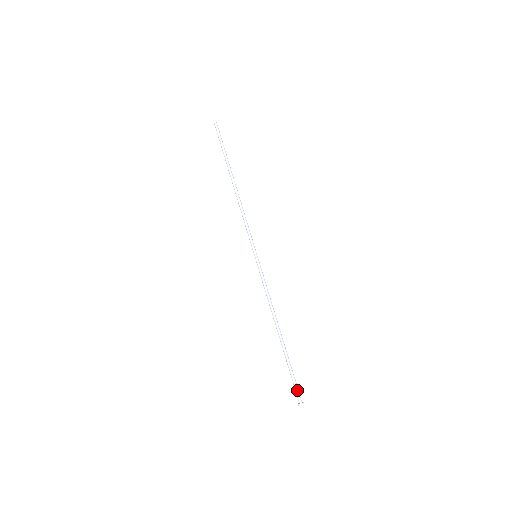
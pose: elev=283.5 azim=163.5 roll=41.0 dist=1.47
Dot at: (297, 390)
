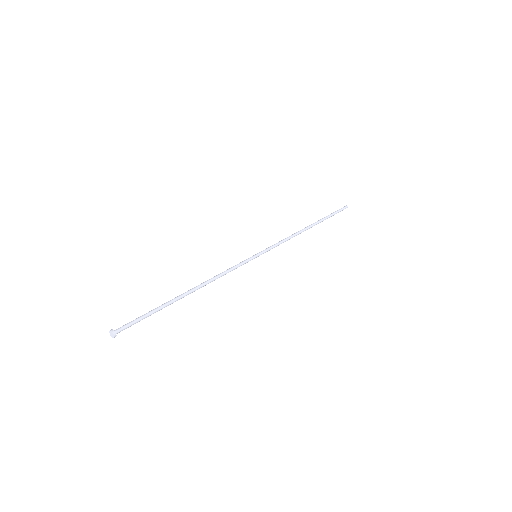
Dot at: (128, 323)
